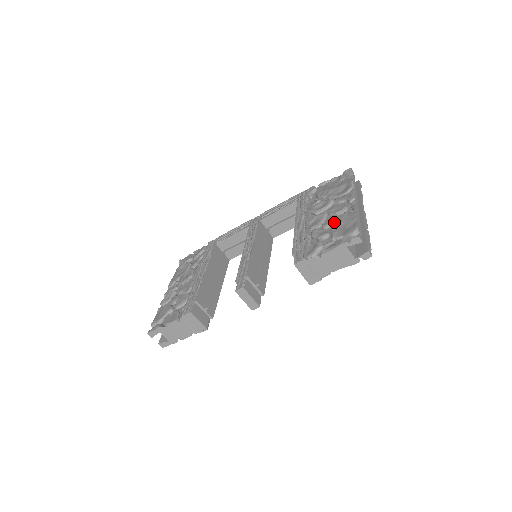
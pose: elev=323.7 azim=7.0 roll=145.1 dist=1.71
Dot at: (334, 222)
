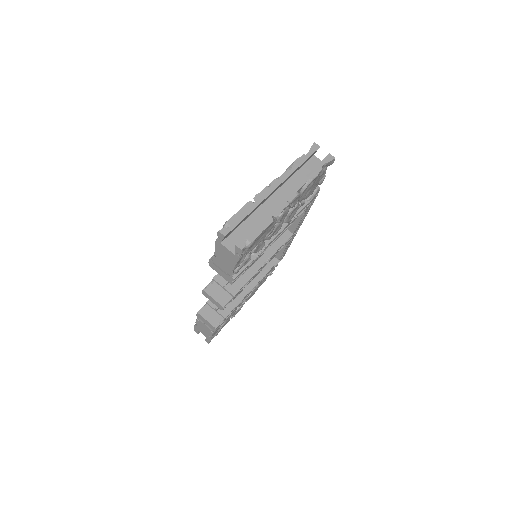
Dot at: occluded
